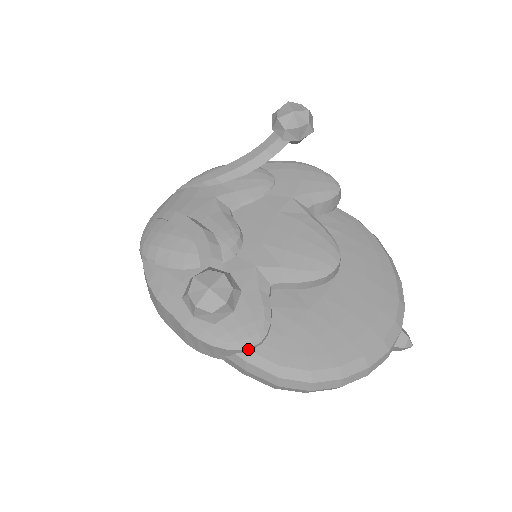
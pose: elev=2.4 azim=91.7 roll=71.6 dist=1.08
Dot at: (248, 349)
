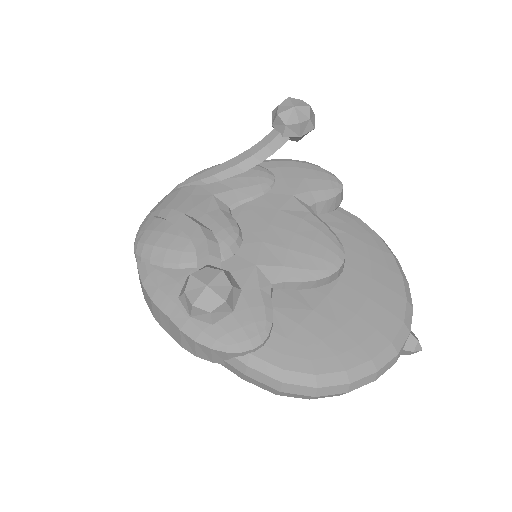
Dot at: (248, 352)
